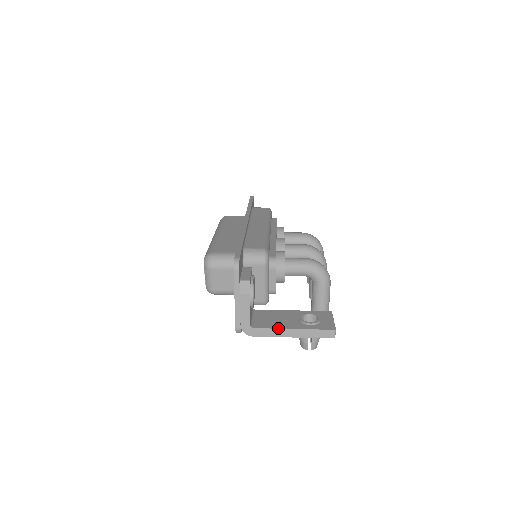
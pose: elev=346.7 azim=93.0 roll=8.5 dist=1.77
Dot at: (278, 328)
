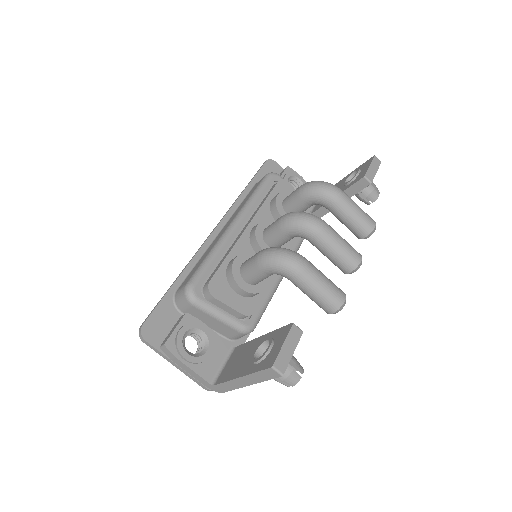
Dot at: (229, 380)
